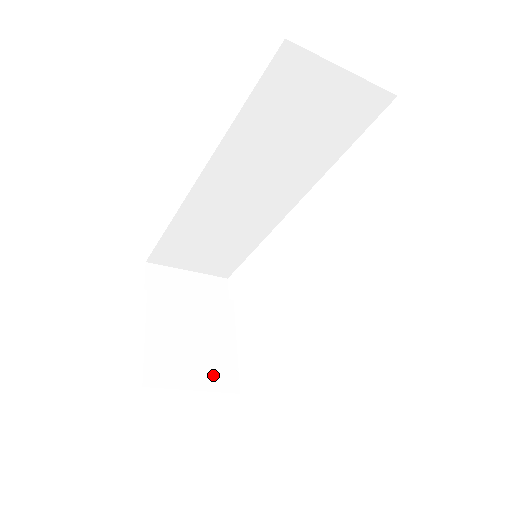
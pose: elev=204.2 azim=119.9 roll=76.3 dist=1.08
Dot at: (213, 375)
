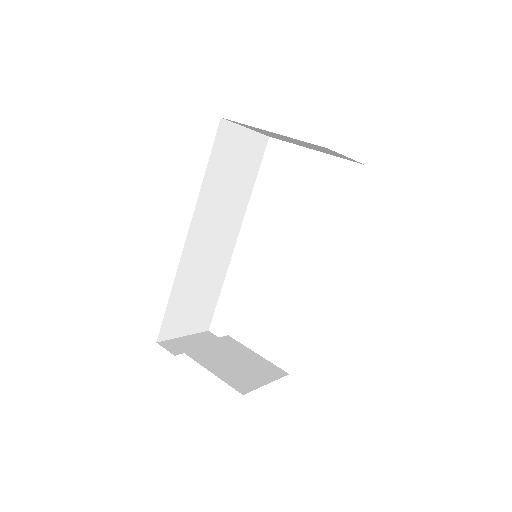
Dot at: (266, 373)
